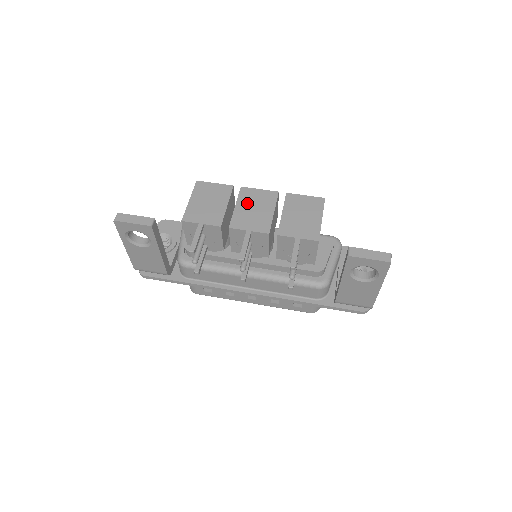
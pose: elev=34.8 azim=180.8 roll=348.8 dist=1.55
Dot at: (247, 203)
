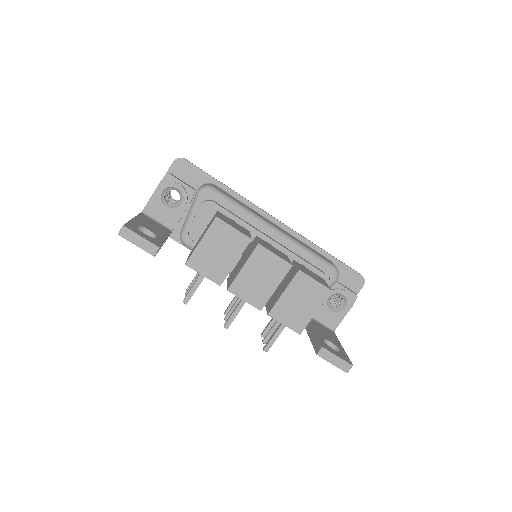
Dot at: (256, 268)
